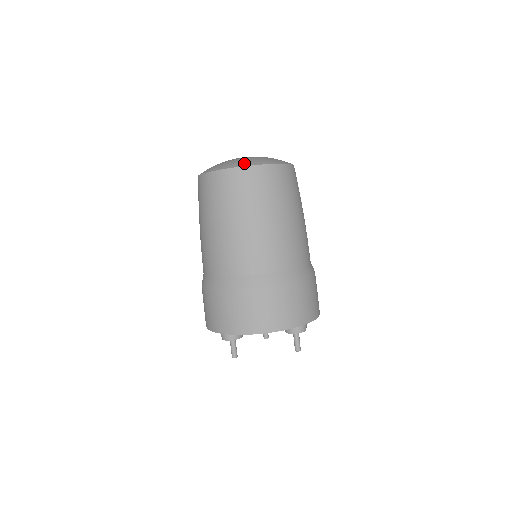
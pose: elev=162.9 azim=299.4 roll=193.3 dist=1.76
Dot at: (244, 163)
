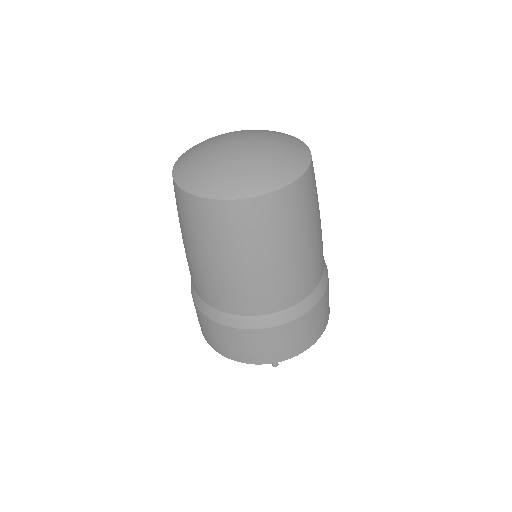
Dot at: (189, 182)
